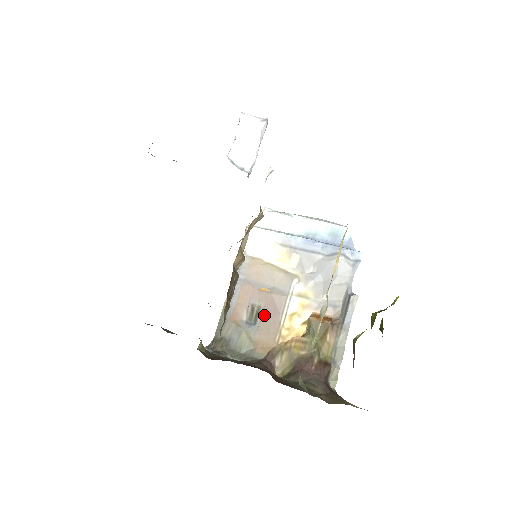
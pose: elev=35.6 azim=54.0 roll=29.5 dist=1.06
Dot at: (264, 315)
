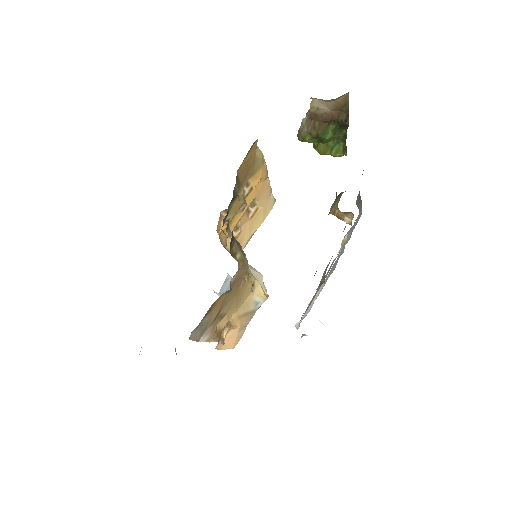
Dot at: occluded
